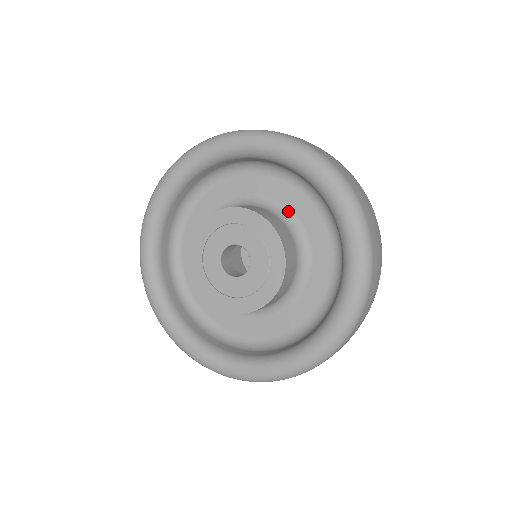
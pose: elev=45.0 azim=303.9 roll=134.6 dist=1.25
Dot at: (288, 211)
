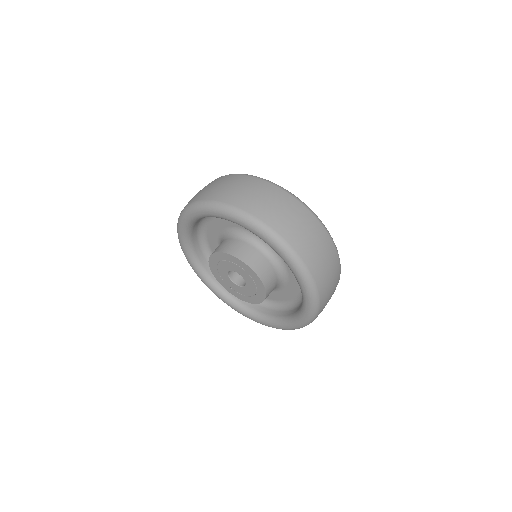
Dot at: (242, 230)
